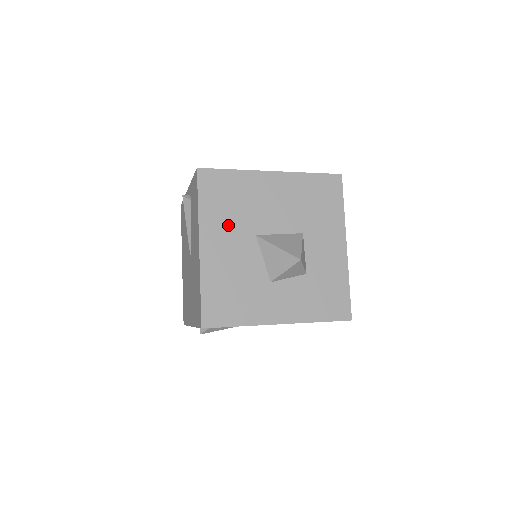
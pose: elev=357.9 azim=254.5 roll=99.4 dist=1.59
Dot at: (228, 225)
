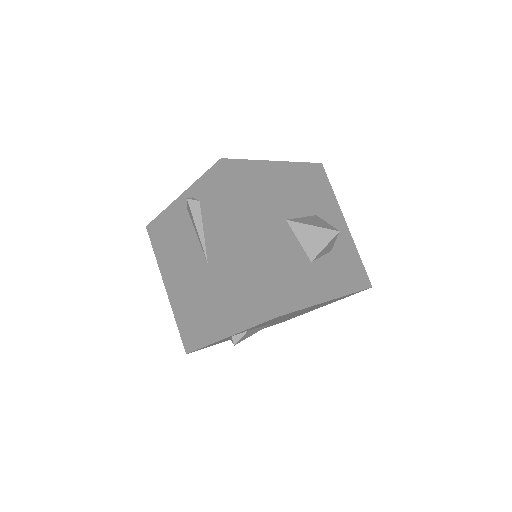
Dot at: (263, 212)
